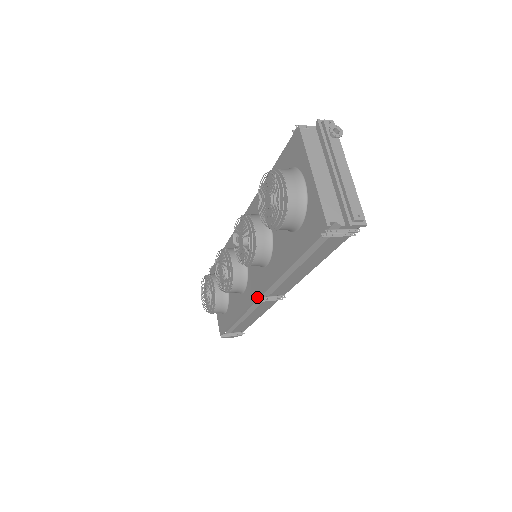
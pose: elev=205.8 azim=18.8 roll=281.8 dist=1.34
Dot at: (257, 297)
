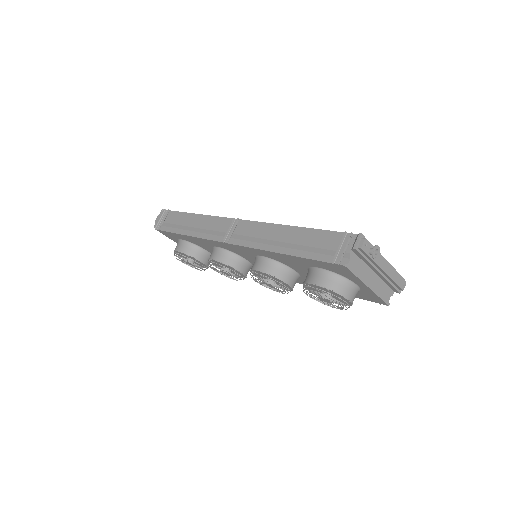
Dot at: occluded
